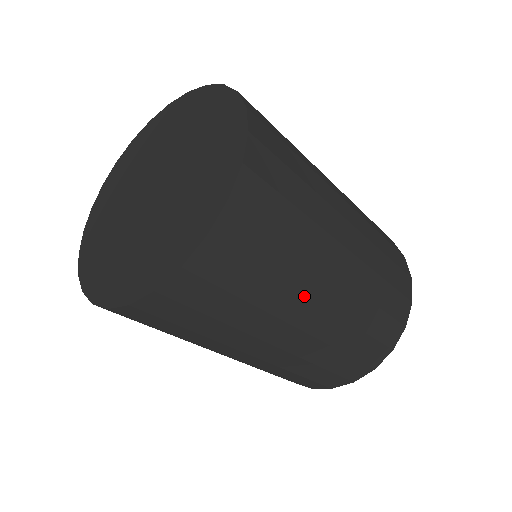
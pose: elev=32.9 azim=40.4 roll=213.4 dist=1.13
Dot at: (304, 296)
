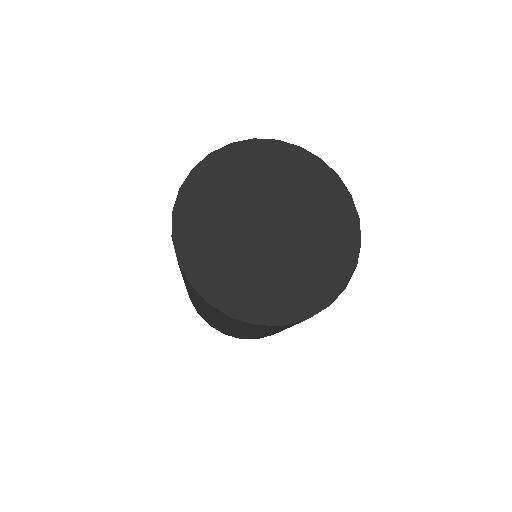
Dot at: (269, 332)
